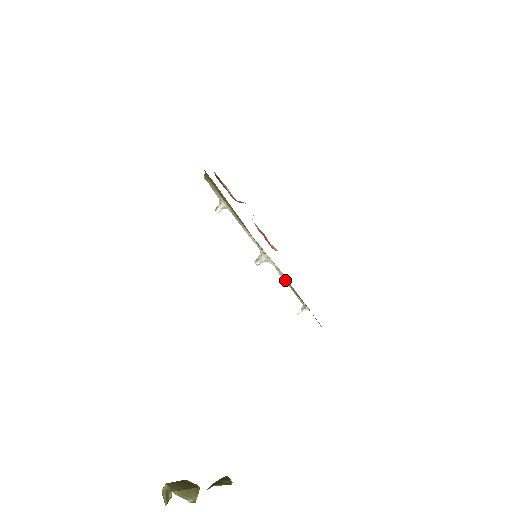
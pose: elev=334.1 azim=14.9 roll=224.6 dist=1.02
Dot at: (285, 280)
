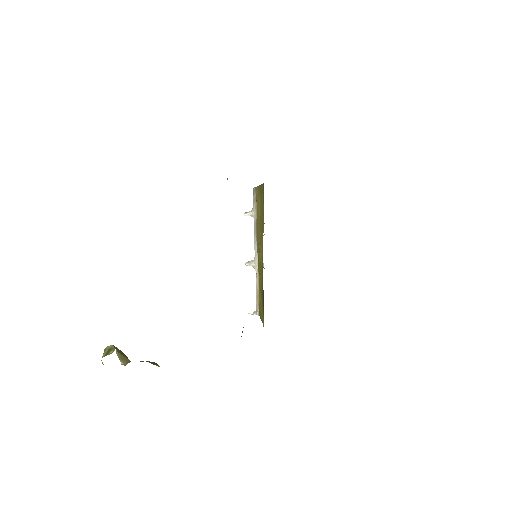
Dot at: (257, 287)
